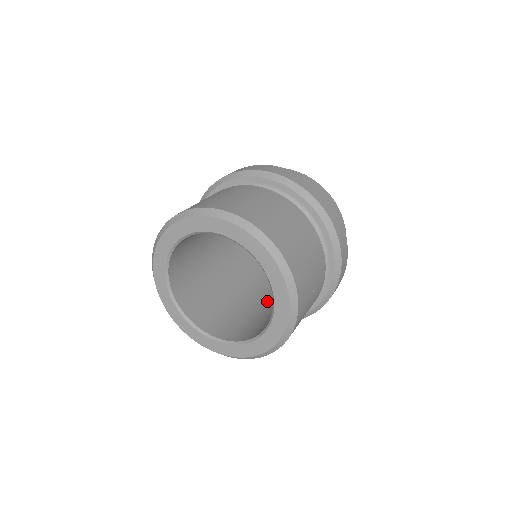
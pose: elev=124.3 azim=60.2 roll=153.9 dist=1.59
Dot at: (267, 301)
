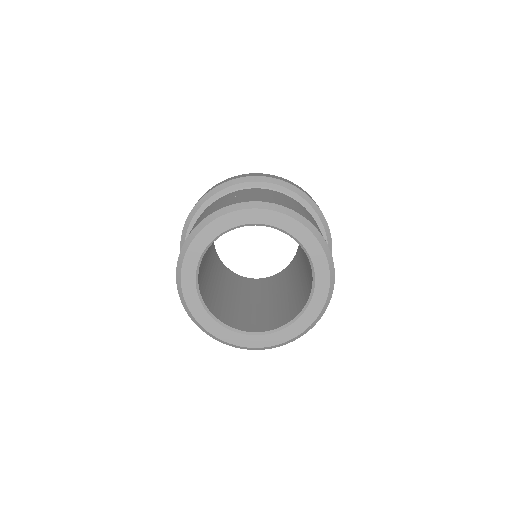
Dot at: (277, 295)
